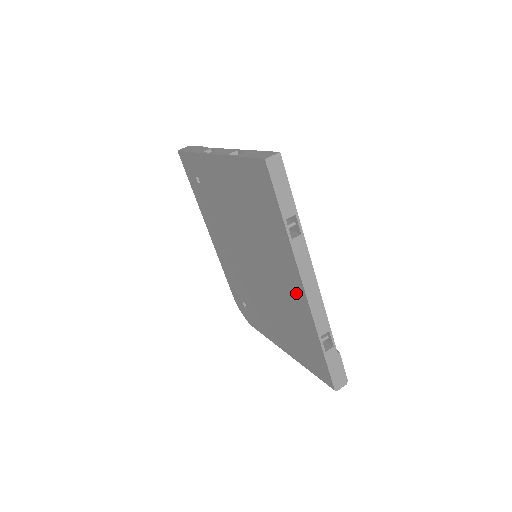
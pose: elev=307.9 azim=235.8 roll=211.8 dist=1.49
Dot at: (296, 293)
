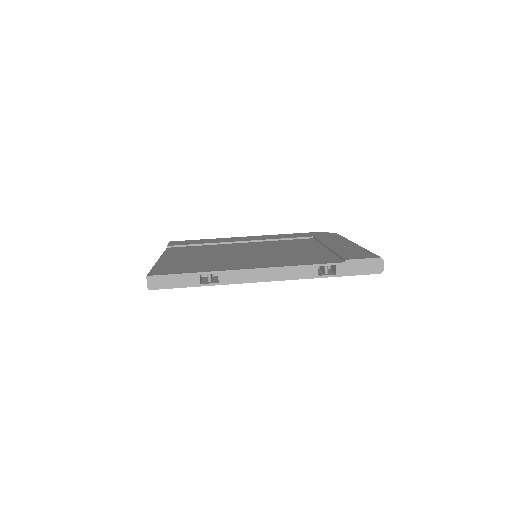
Dot at: occluded
